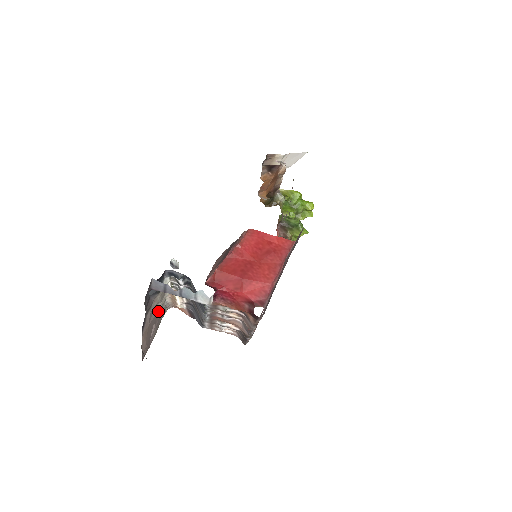
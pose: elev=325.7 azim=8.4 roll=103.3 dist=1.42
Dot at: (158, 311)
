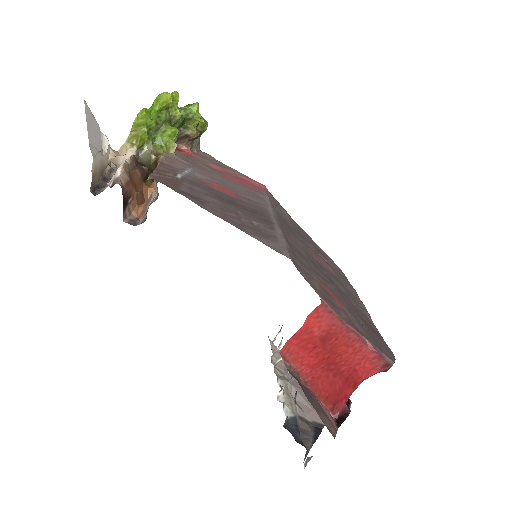
Dot at: (293, 386)
